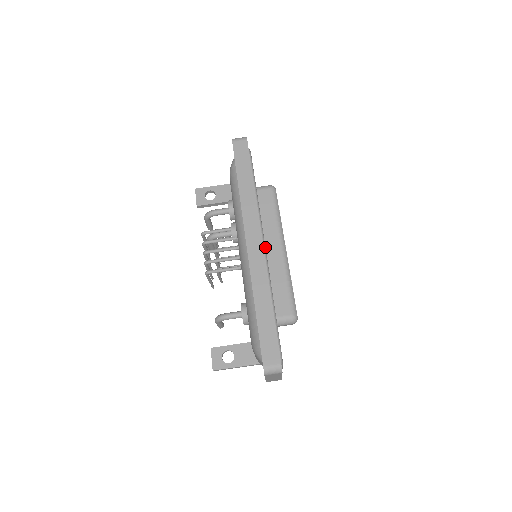
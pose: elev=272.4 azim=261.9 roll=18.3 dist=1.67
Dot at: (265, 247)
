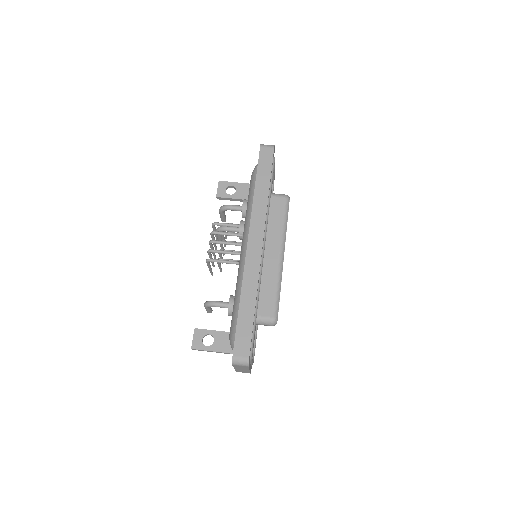
Dot at: occluded
